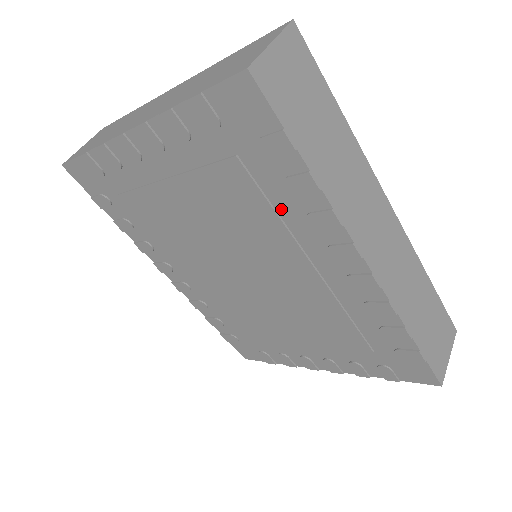
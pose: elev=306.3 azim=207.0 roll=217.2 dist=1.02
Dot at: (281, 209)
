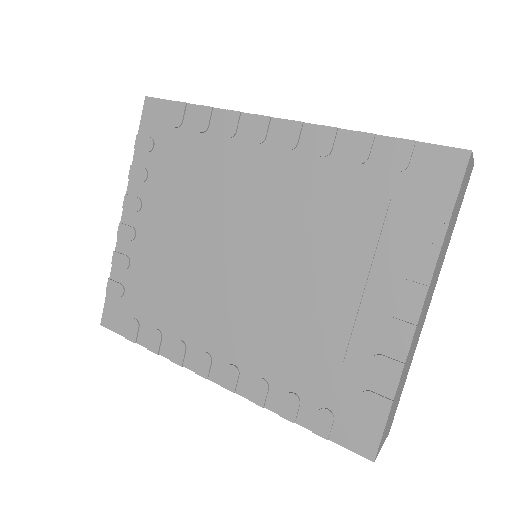
Dot at: (212, 152)
